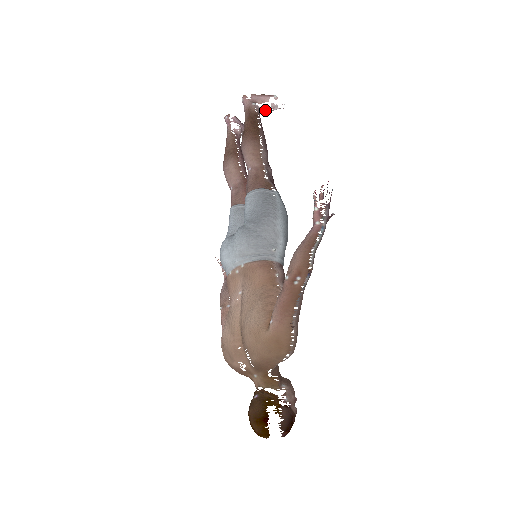
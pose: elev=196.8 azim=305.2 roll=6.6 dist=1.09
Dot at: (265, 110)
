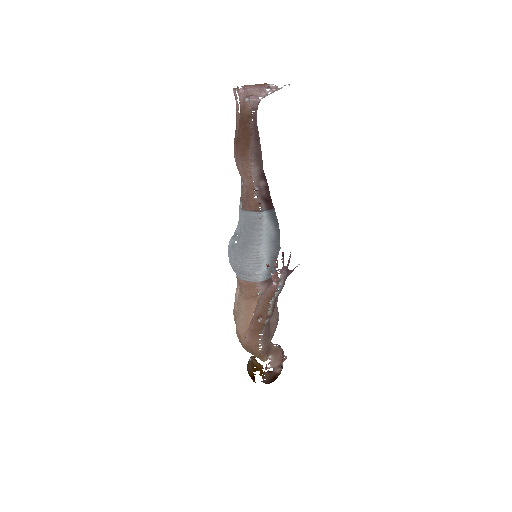
Dot at: (265, 96)
